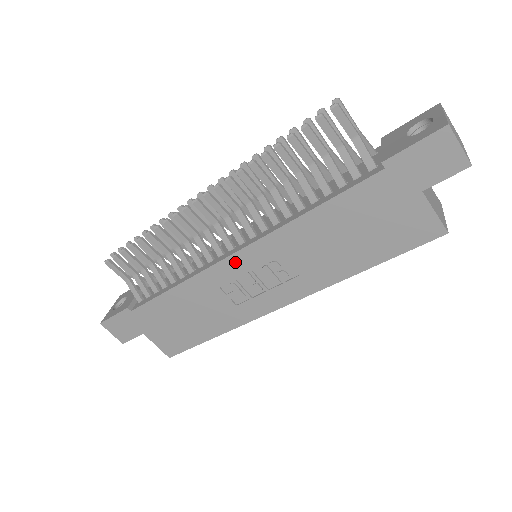
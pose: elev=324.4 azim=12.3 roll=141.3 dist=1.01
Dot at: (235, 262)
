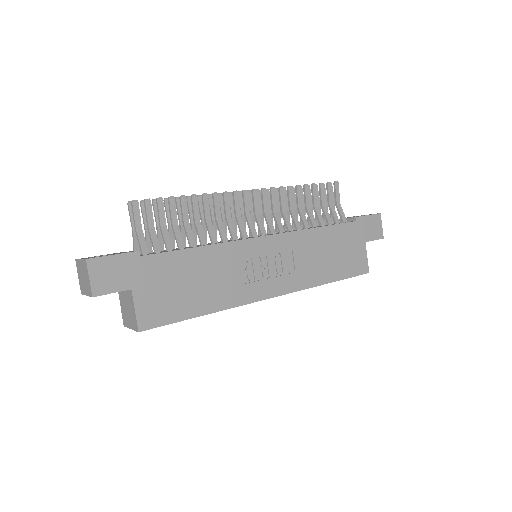
Dot at: (261, 243)
